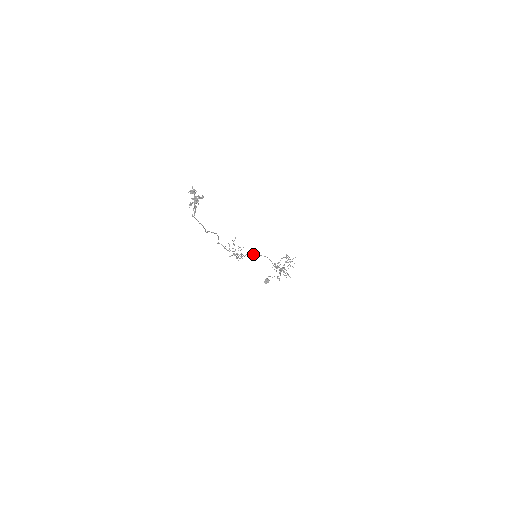
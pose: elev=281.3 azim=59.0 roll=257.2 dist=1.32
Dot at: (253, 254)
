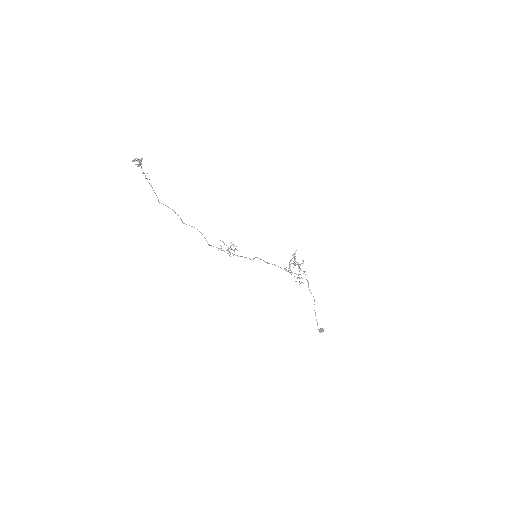
Dot at: (254, 258)
